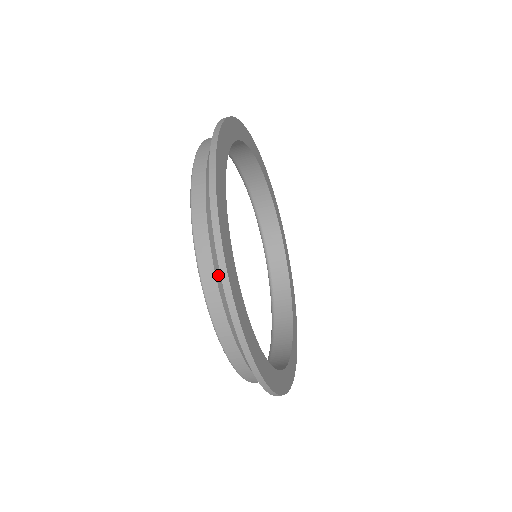
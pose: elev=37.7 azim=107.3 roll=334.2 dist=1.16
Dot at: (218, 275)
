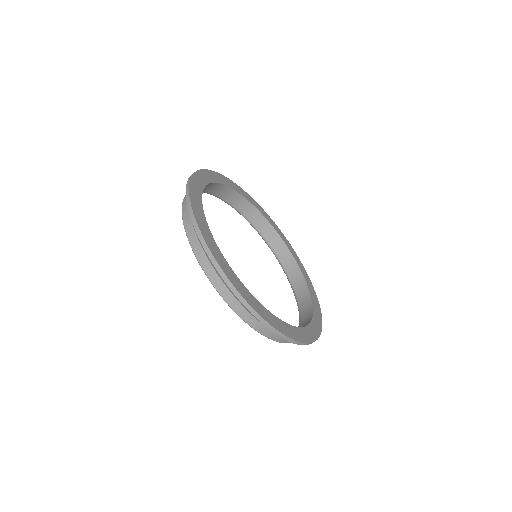
Dot at: occluded
